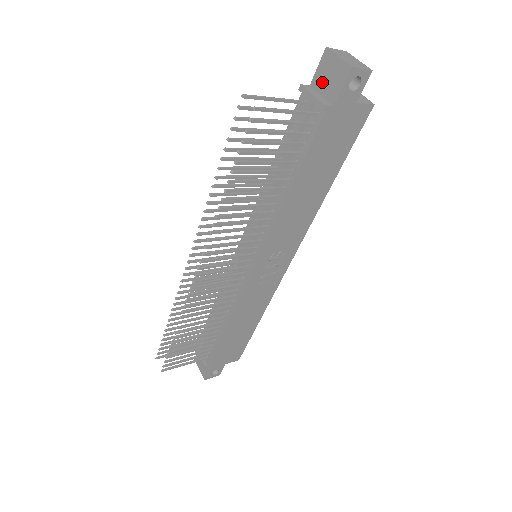
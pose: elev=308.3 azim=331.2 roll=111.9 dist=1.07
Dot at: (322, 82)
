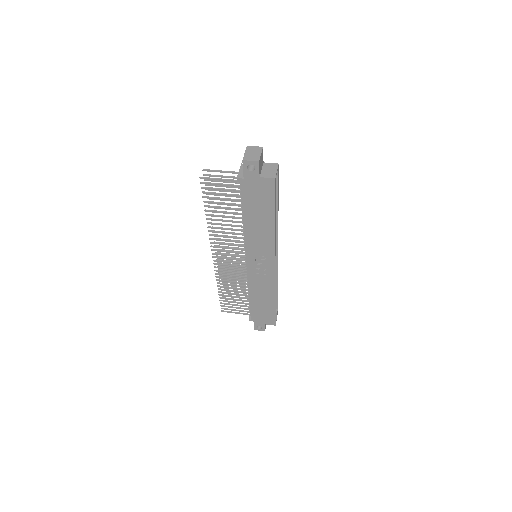
Dot at: occluded
